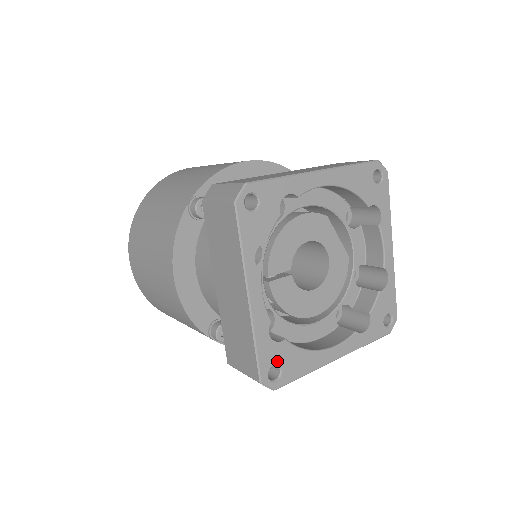
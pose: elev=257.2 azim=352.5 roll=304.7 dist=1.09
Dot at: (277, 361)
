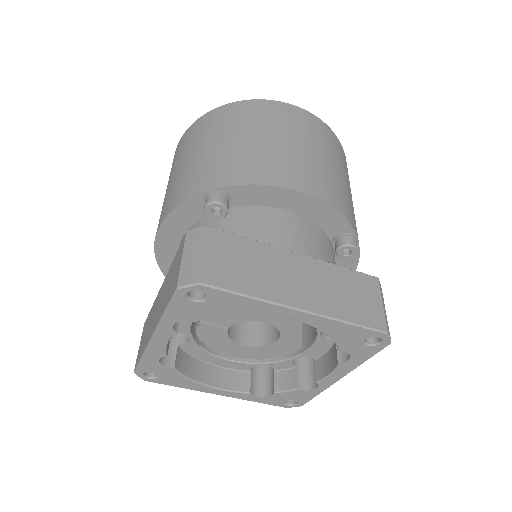
Dot at: (157, 372)
